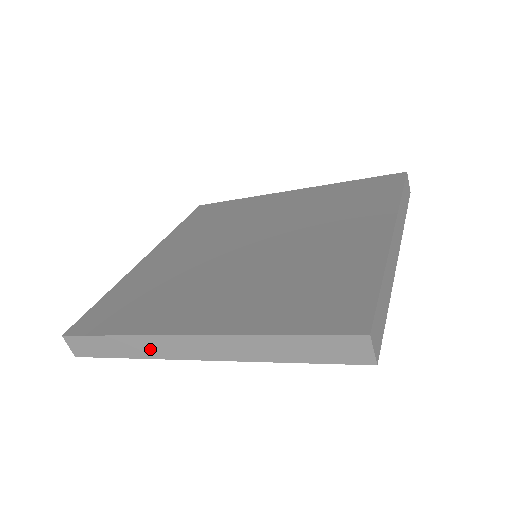
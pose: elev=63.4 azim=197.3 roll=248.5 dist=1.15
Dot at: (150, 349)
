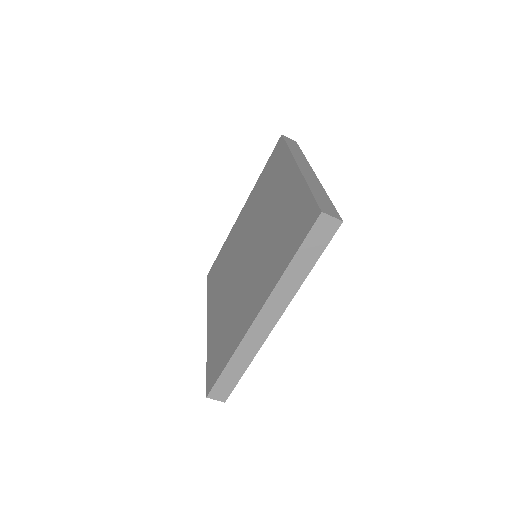
Dot at: (251, 347)
